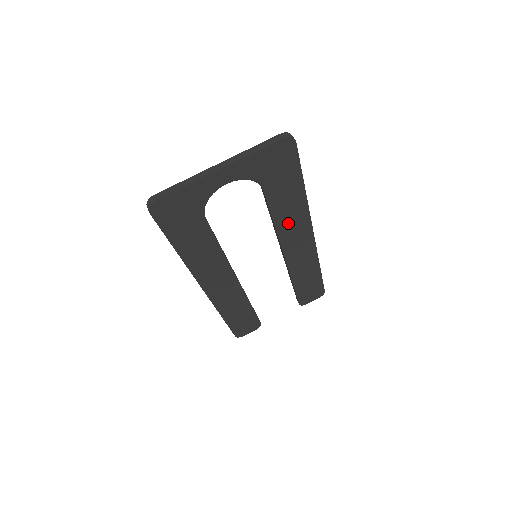
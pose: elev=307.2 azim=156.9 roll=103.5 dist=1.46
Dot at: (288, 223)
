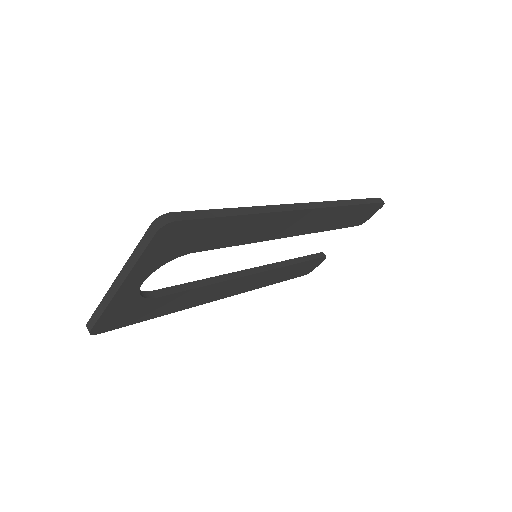
Dot at: (261, 232)
